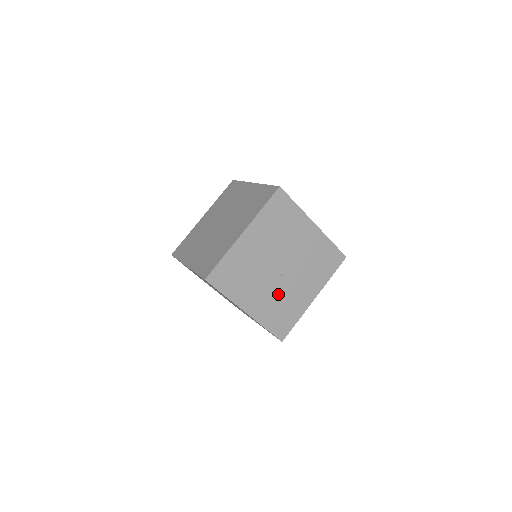
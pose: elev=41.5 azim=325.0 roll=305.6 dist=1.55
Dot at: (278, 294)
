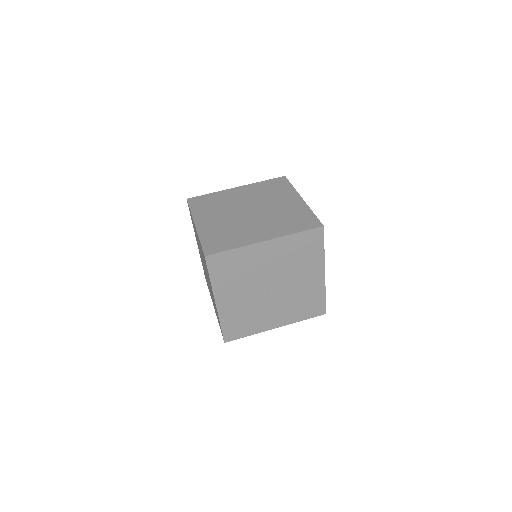
Dot at: (252, 306)
